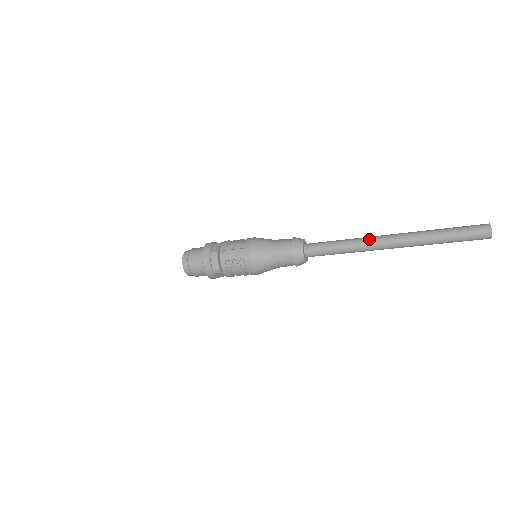
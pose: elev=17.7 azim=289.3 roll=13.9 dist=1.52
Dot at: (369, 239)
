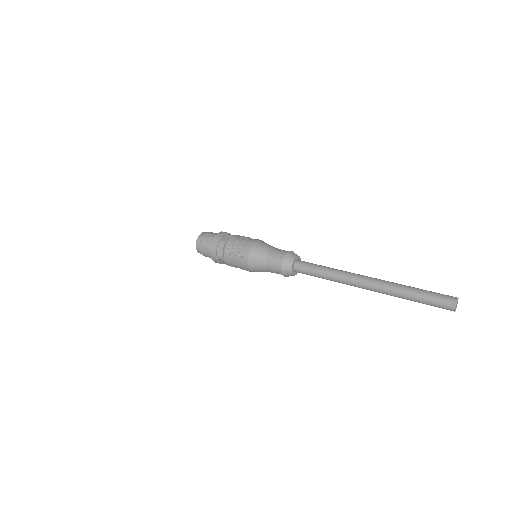
Dot at: (348, 281)
